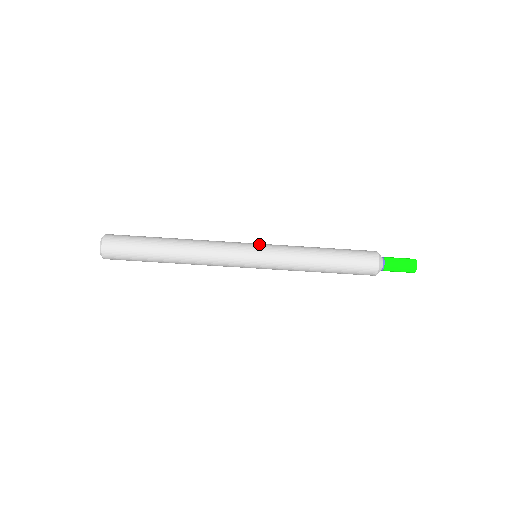
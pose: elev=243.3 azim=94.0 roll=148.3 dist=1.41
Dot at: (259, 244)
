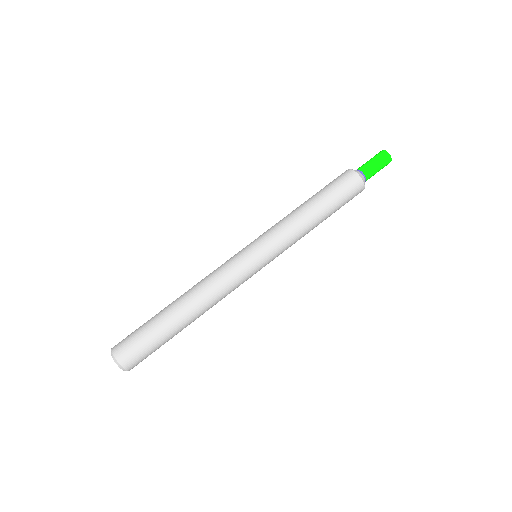
Dot at: occluded
